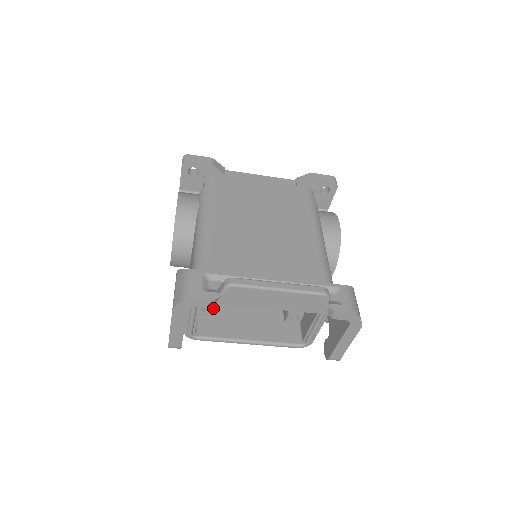
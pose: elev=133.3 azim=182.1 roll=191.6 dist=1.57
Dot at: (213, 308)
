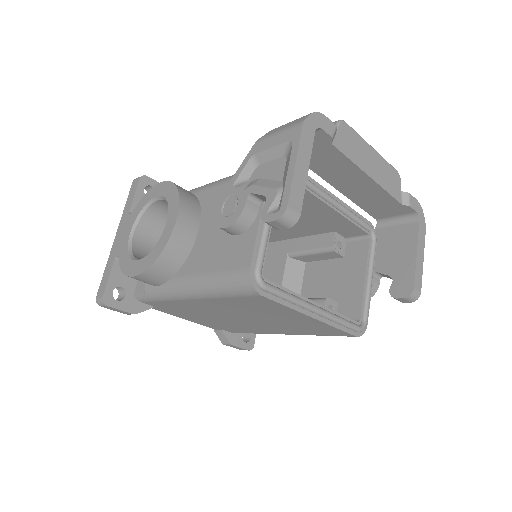
Dot at: occluded
